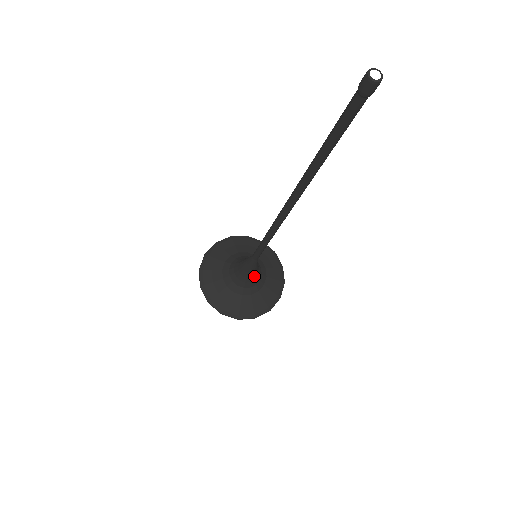
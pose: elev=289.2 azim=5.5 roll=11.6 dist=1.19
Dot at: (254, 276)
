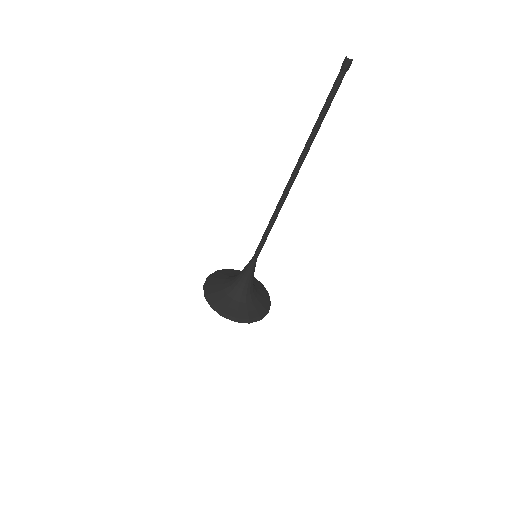
Dot at: (248, 284)
